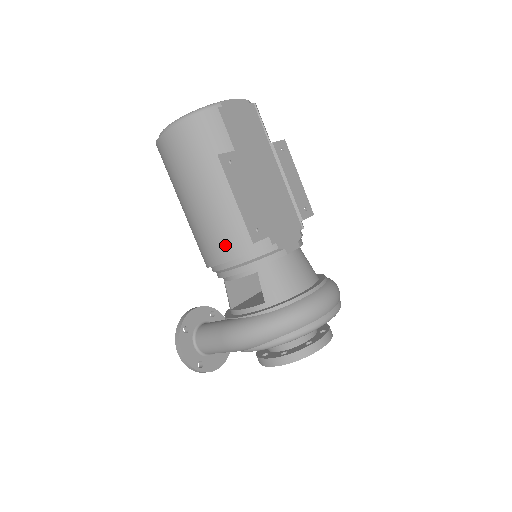
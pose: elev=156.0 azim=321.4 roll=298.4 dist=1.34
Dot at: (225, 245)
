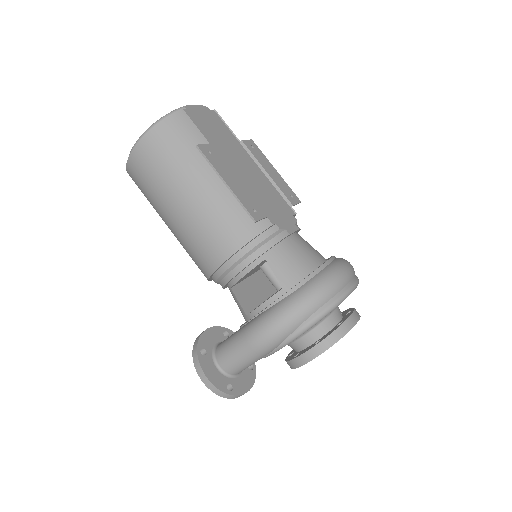
Dot at: (224, 238)
